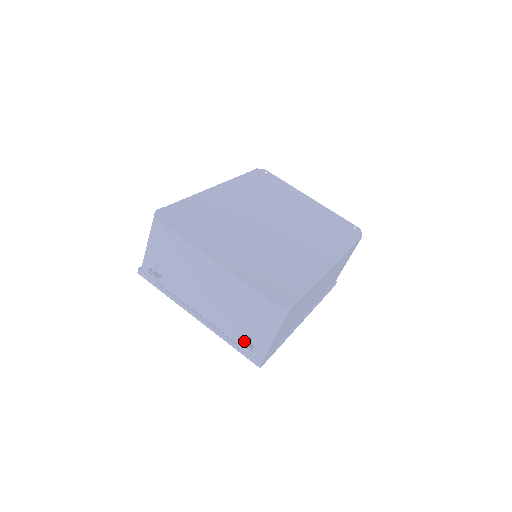
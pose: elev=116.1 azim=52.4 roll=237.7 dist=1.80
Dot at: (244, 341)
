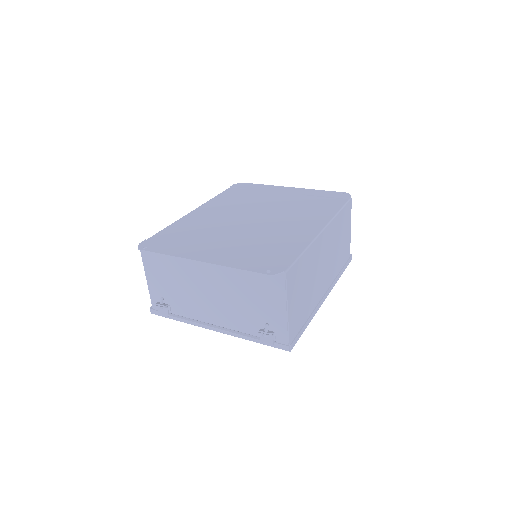
Dot at: (263, 330)
